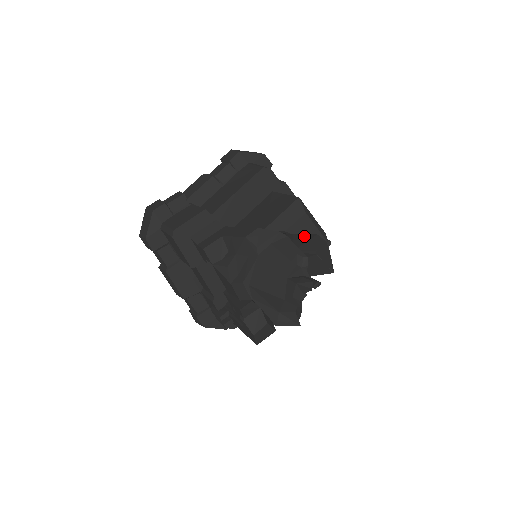
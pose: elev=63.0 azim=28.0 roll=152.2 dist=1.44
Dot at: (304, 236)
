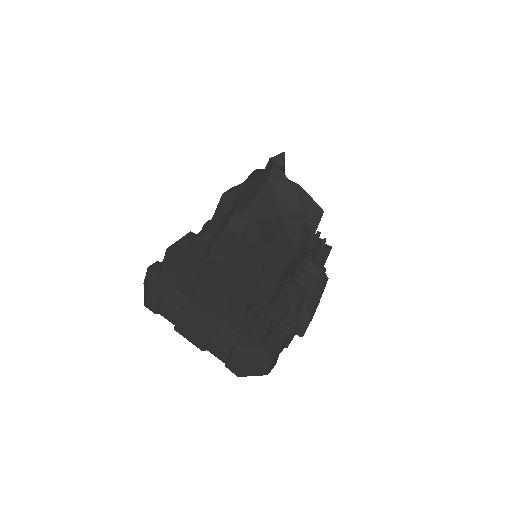
Dot at: occluded
